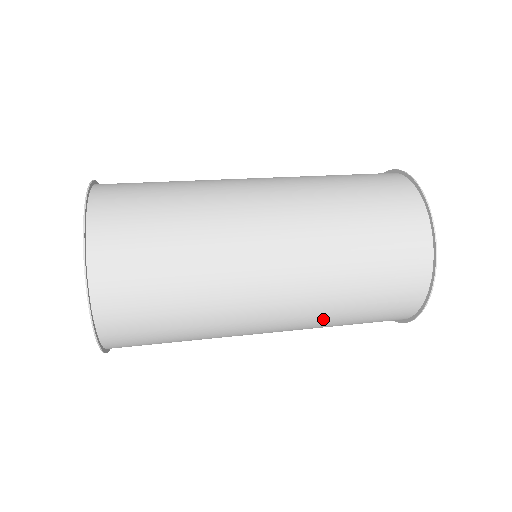
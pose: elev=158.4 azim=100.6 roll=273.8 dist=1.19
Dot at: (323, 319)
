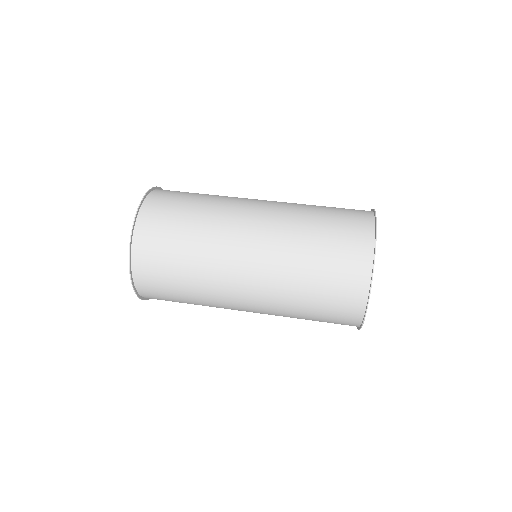
Dot at: (288, 281)
